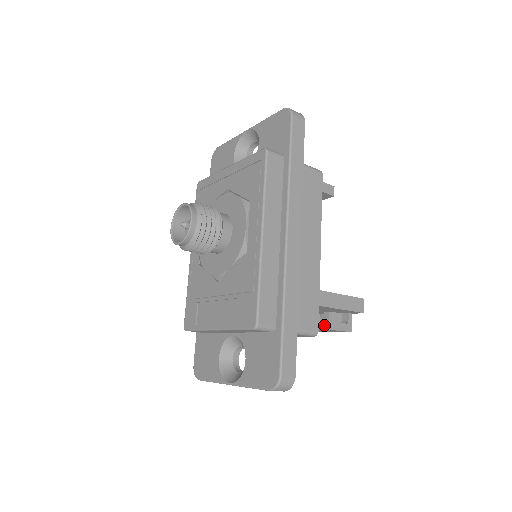
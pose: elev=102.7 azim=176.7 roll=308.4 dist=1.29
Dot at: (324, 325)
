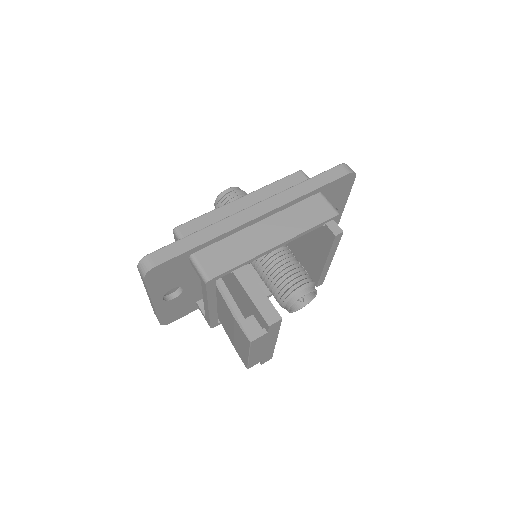
Dot at: (231, 305)
